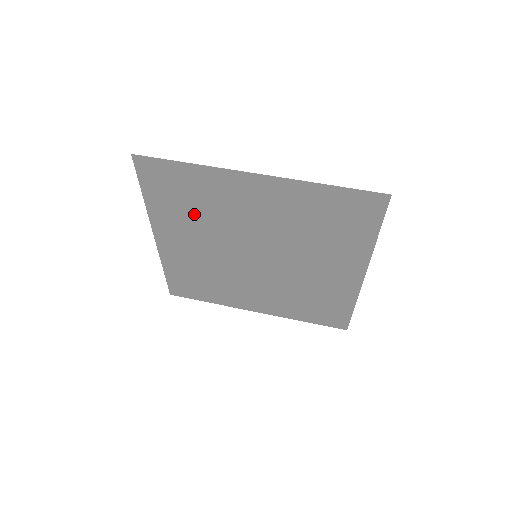
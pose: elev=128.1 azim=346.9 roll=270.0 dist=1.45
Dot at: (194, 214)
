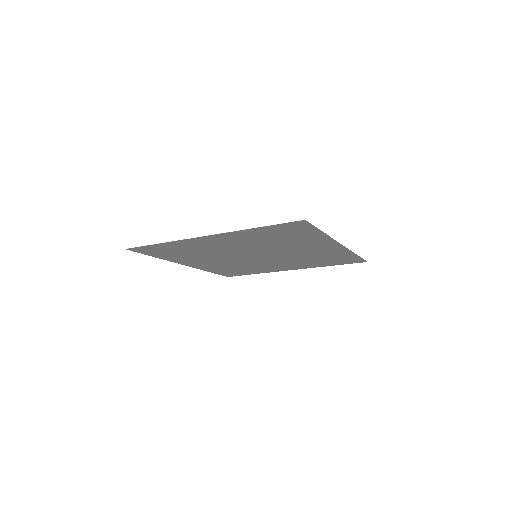
Dot at: (193, 254)
